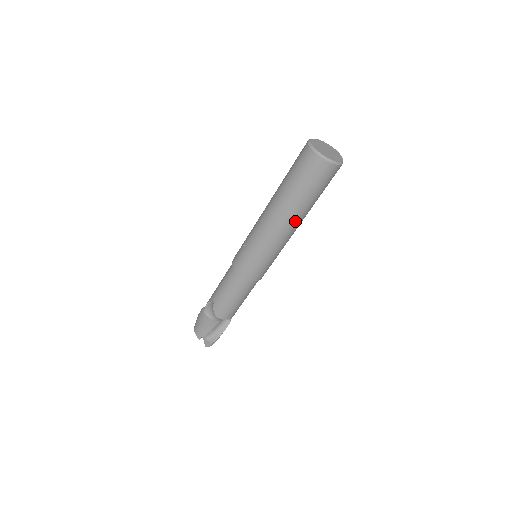
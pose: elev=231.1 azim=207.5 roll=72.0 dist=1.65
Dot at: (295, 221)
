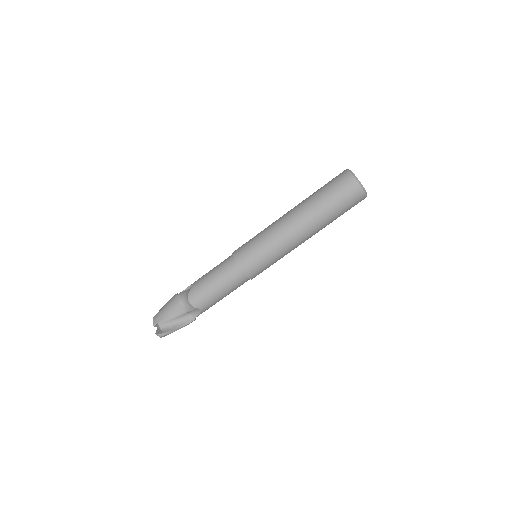
Dot at: (308, 226)
